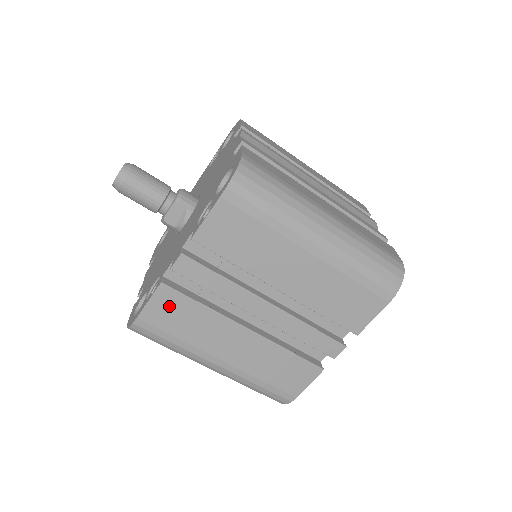
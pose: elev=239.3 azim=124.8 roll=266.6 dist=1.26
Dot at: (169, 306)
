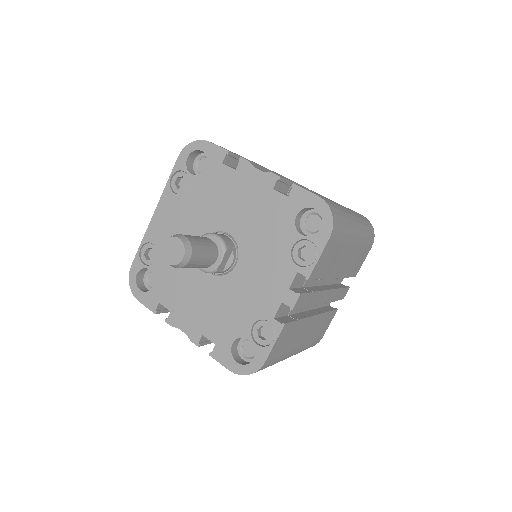
Dot at: (284, 337)
